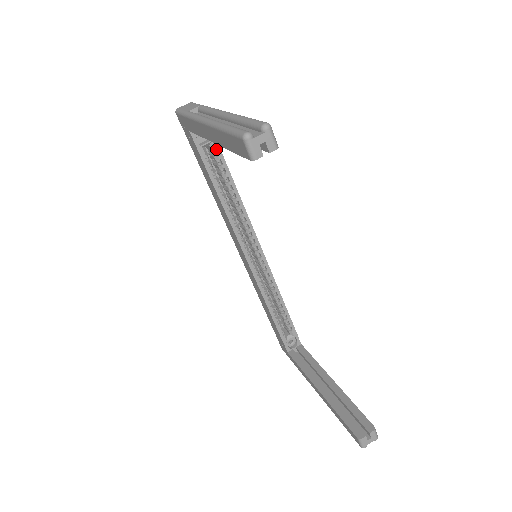
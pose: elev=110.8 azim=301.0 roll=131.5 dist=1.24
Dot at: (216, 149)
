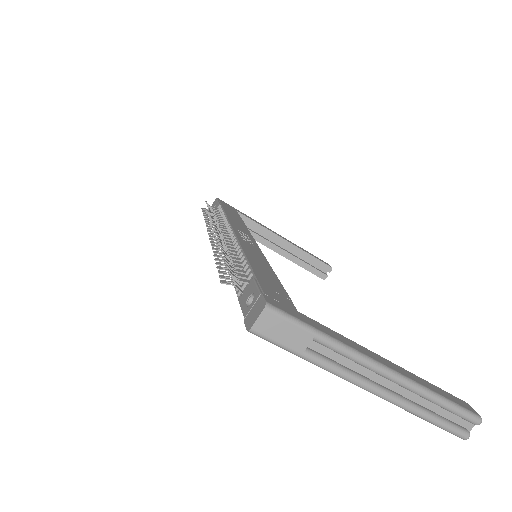
Dot at: occluded
